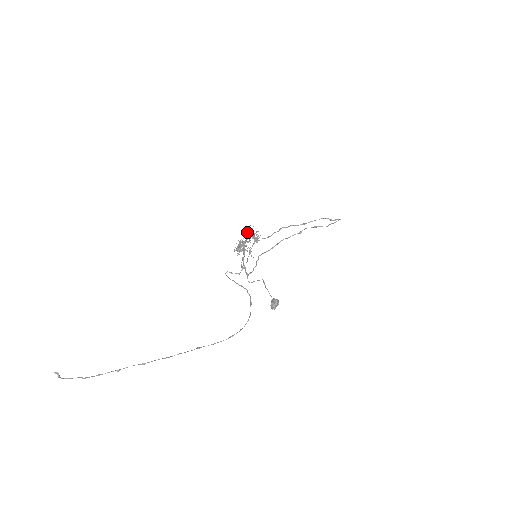
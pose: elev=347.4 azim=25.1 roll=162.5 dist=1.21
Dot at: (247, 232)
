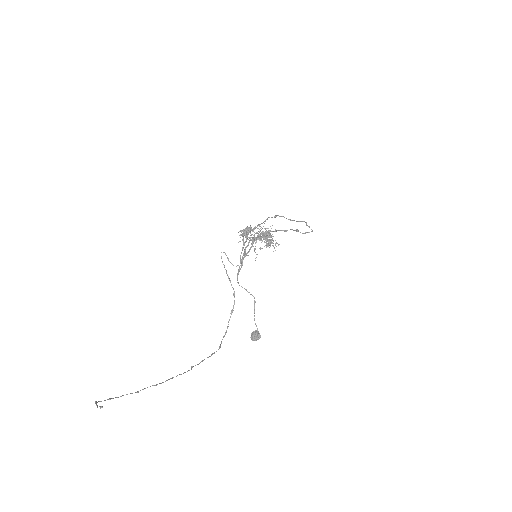
Dot at: (268, 234)
